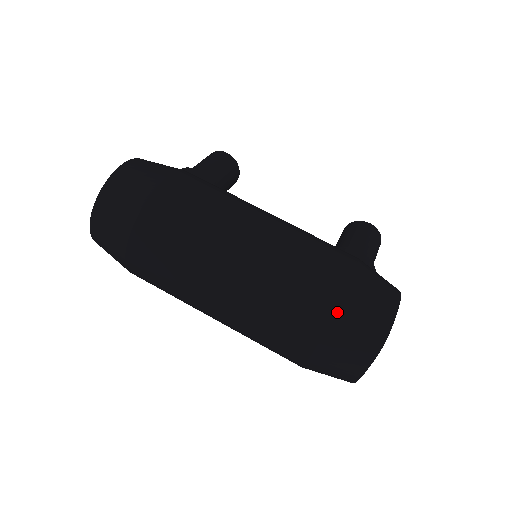
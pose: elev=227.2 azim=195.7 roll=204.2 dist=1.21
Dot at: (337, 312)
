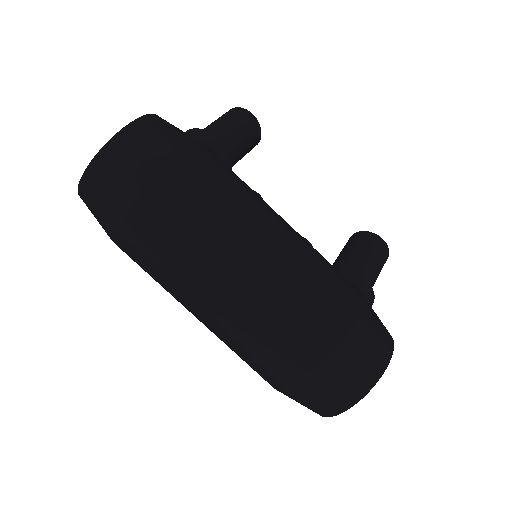
Dot at: (326, 361)
